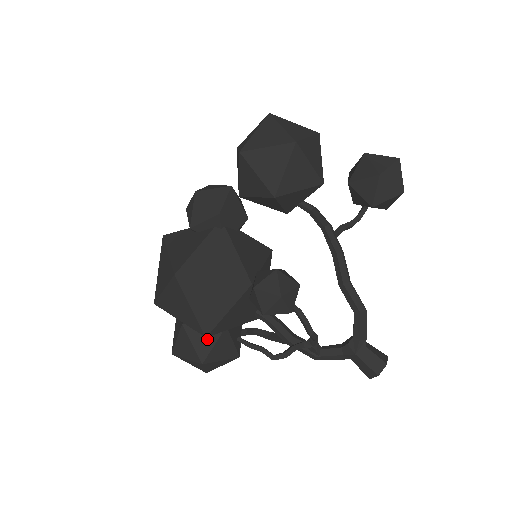
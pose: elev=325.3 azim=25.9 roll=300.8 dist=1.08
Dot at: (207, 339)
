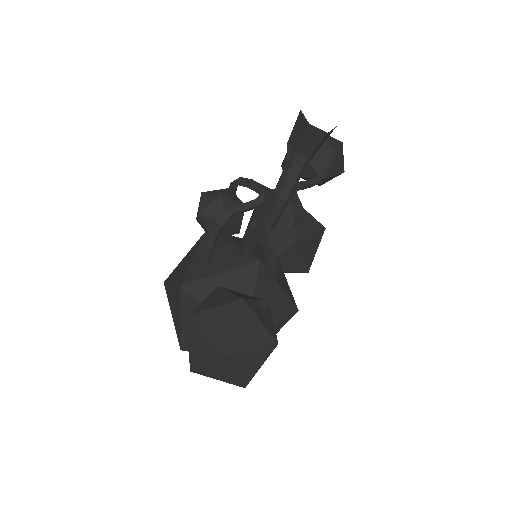
Dot at: occluded
